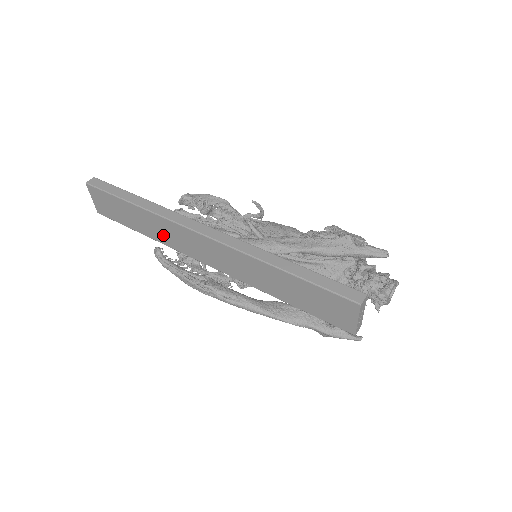
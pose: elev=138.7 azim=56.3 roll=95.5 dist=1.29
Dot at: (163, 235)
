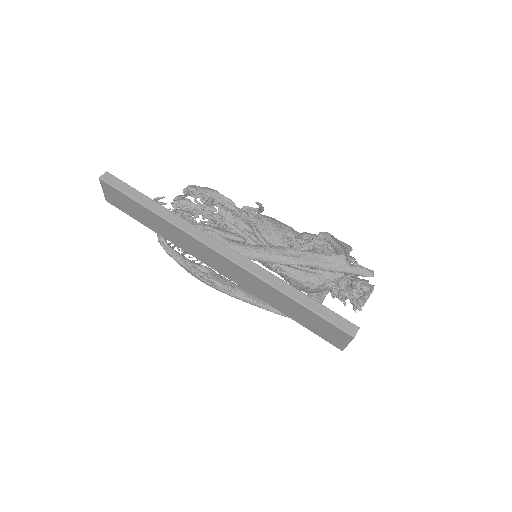
Dot at: (176, 239)
